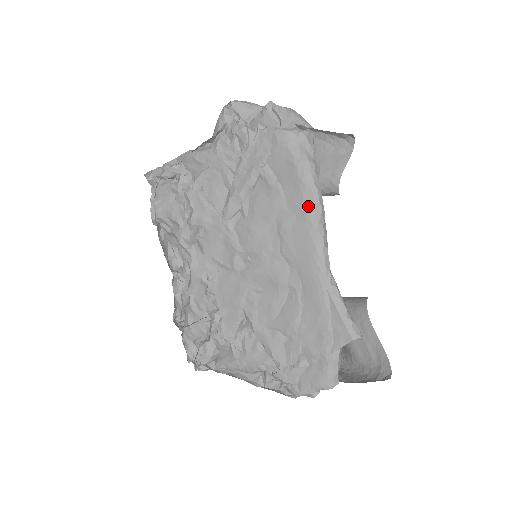
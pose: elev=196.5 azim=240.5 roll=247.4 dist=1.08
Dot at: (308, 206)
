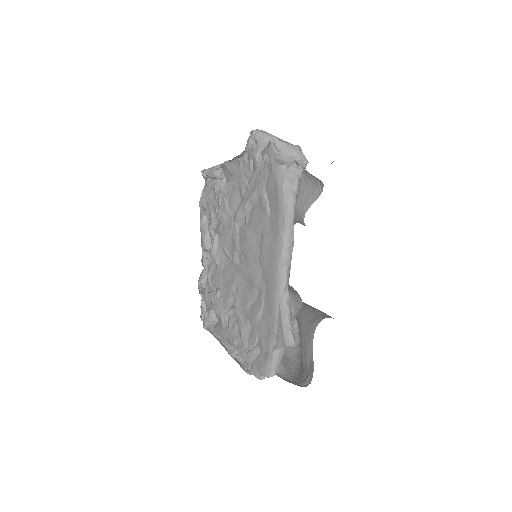
Dot at: (280, 229)
